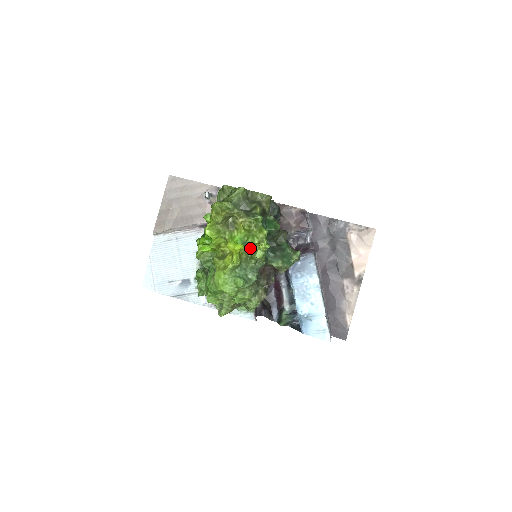
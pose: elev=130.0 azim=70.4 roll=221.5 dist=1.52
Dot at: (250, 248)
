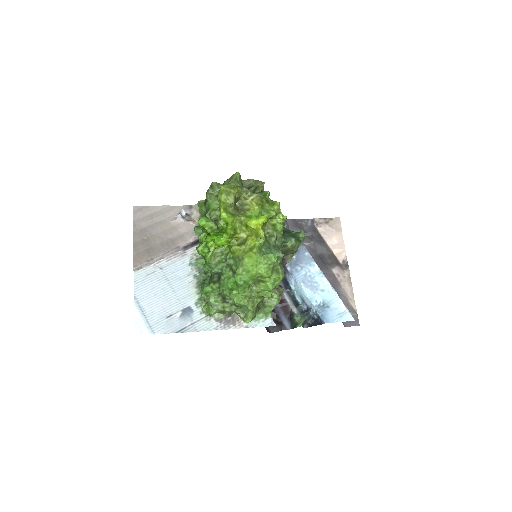
Dot at: (266, 227)
